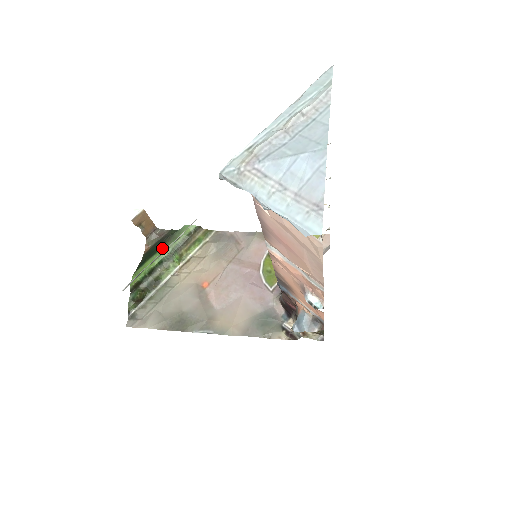
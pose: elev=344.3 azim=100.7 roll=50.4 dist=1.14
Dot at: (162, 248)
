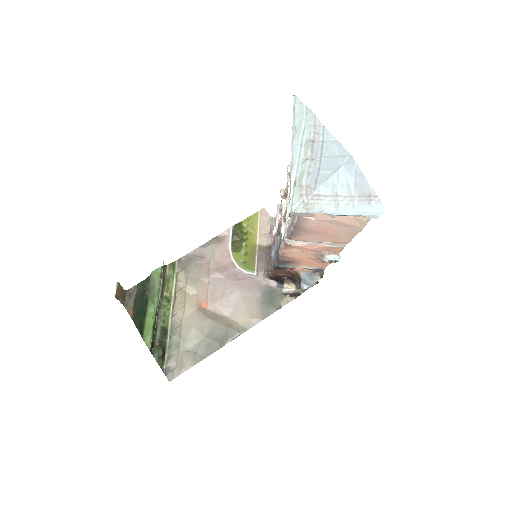
Dot at: (149, 302)
